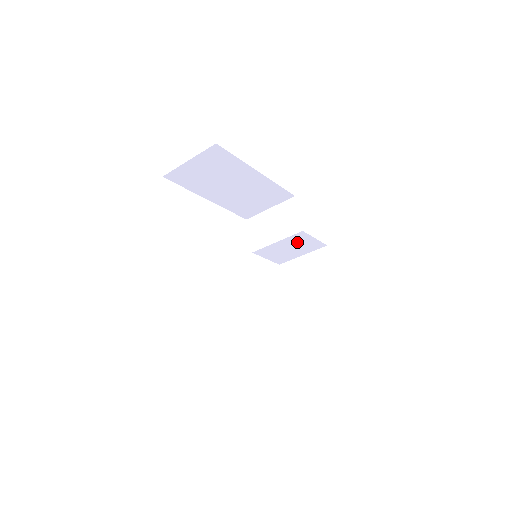
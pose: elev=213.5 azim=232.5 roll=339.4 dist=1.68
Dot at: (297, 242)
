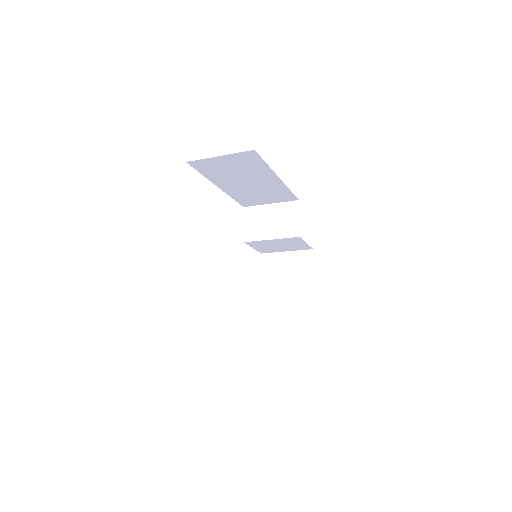
Dot at: (289, 242)
